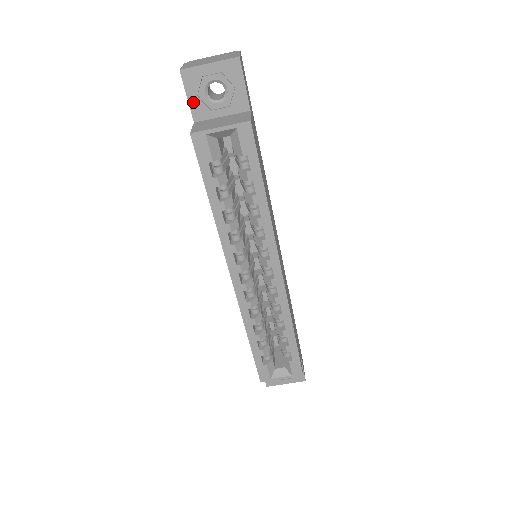
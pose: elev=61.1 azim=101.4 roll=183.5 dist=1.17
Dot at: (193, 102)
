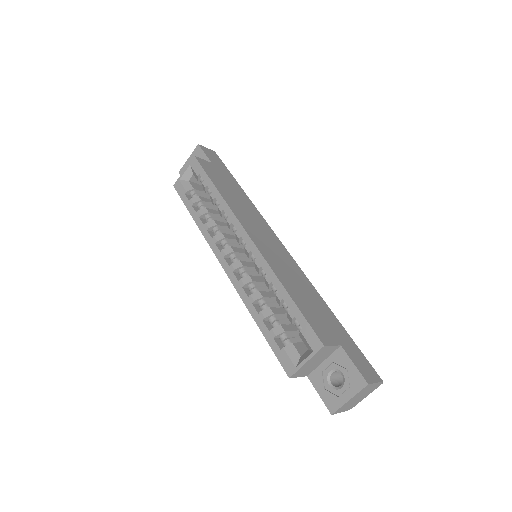
Dot at: occluded
